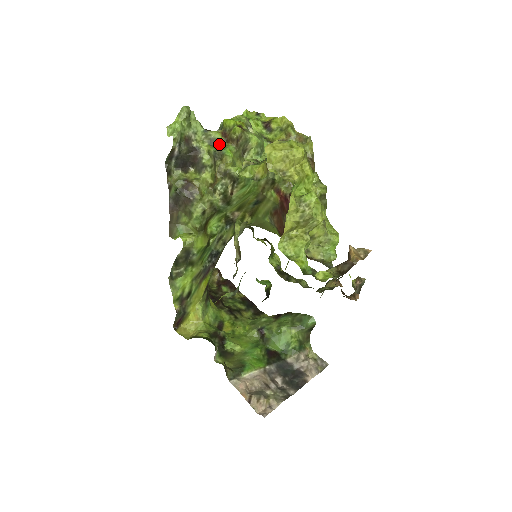
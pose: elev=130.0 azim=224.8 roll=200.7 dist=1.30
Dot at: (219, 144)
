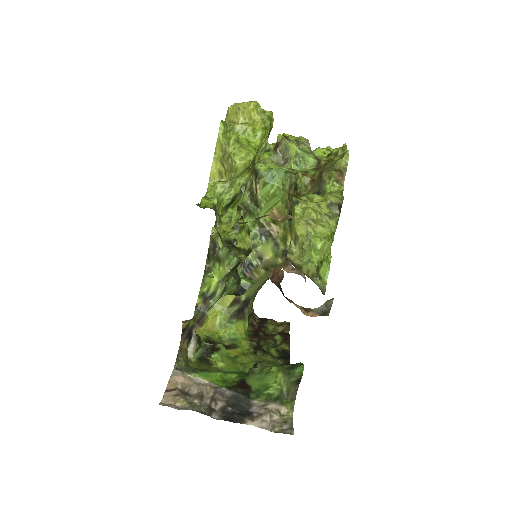
Dot at: occluded
